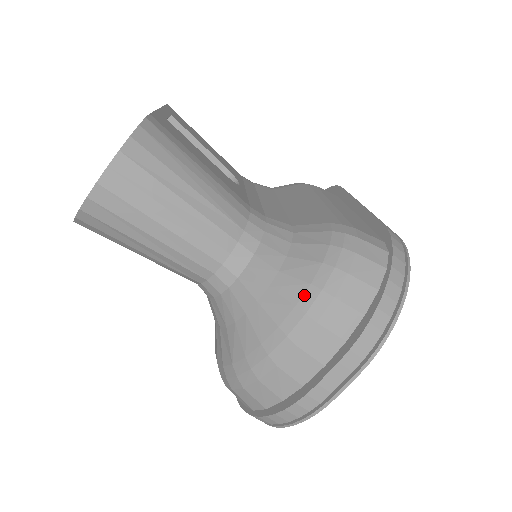
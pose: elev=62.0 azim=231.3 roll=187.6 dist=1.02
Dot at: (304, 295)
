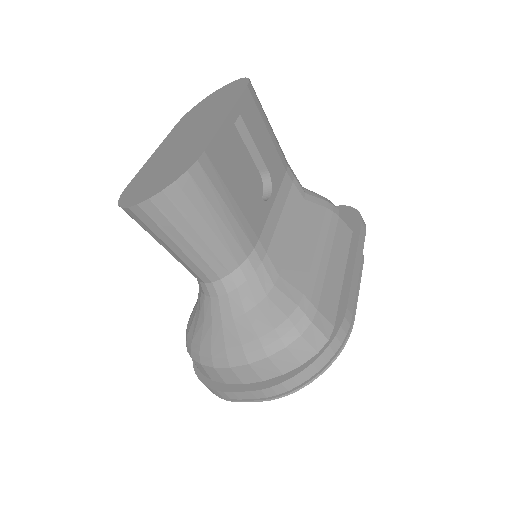
Dot at: (251, 342)
